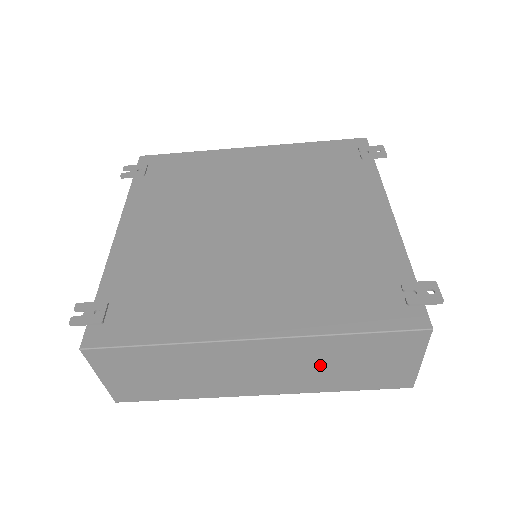
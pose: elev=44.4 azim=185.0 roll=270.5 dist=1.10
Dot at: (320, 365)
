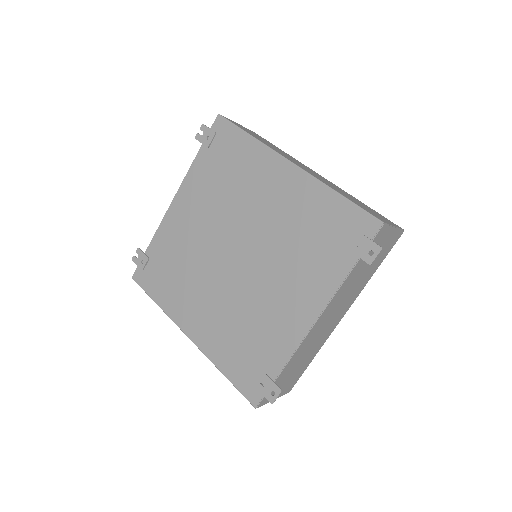
Dot at: occluded
